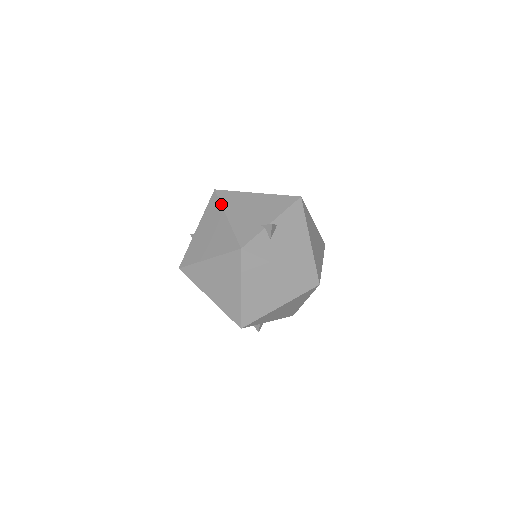
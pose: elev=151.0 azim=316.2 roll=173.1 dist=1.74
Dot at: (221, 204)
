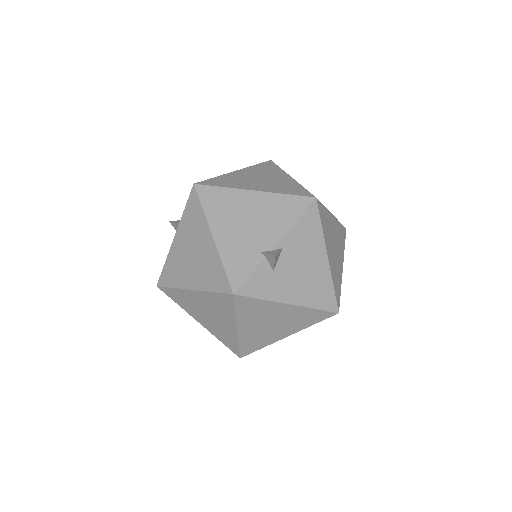
Dot at: (204, 212)
